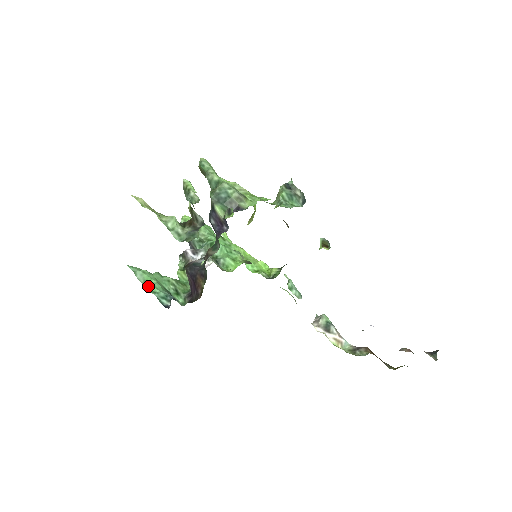
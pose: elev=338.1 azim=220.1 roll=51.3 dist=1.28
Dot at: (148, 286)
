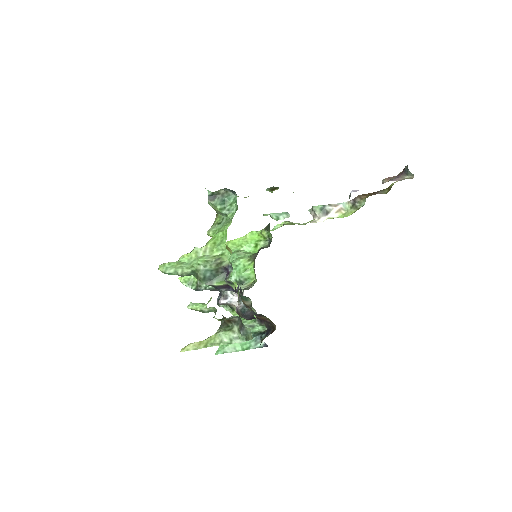
Dot at: (240, 348)
